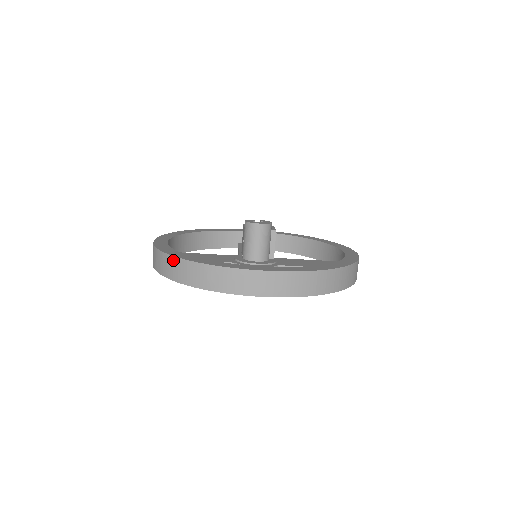
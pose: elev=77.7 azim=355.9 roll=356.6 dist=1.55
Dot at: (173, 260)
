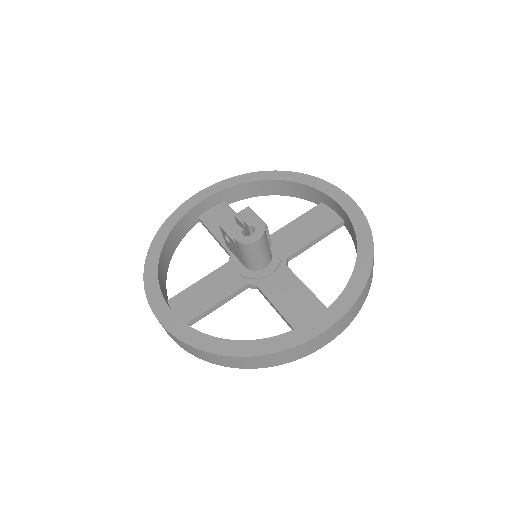
Dot at: (222, 357)
